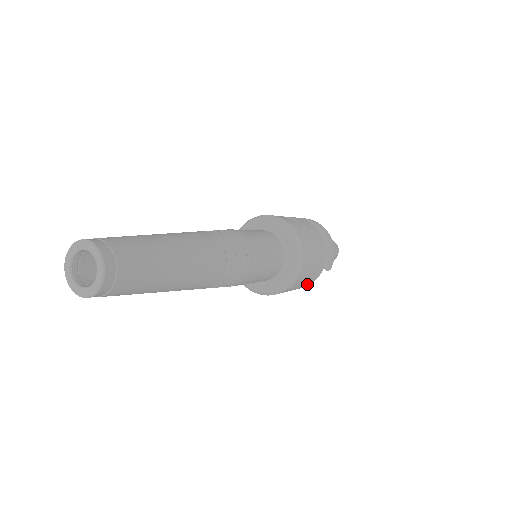
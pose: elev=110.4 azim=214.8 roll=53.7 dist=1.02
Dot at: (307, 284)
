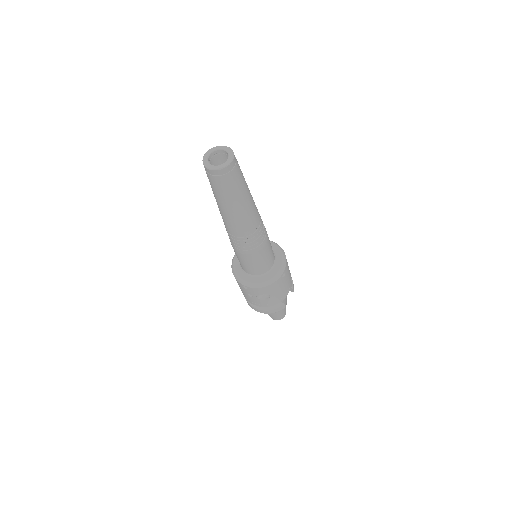
Dot at: (286, 292)
